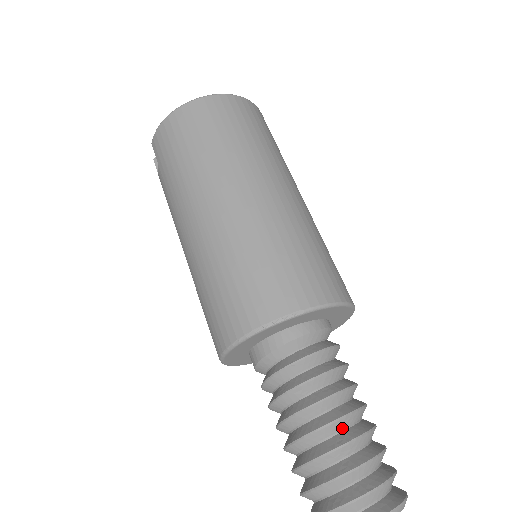
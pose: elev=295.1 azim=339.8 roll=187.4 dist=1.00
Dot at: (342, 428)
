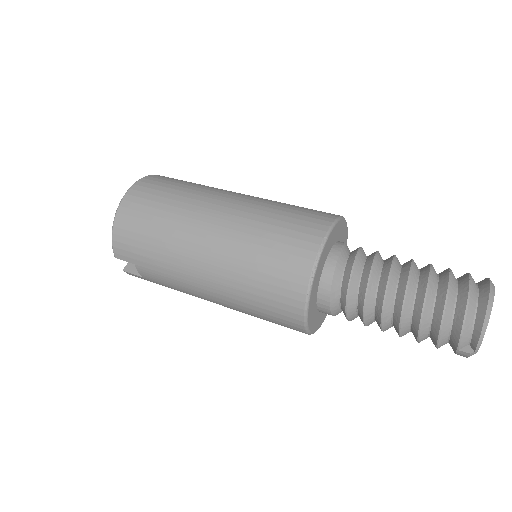
Dot at: (416, 279)
